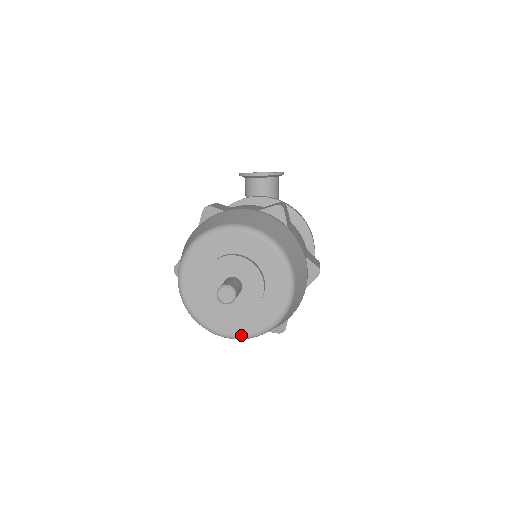
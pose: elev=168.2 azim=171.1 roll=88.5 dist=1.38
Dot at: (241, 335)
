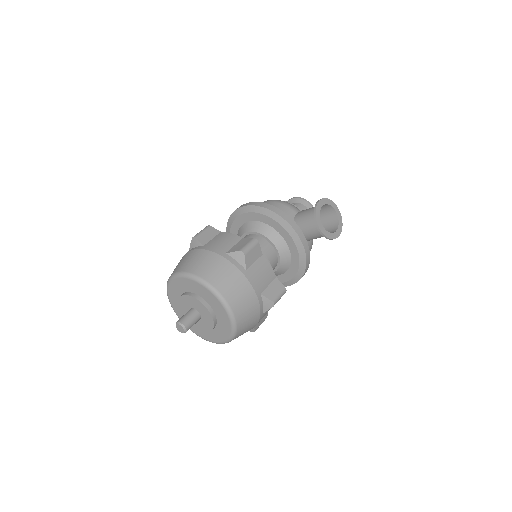
Dot at: (179, 317)
